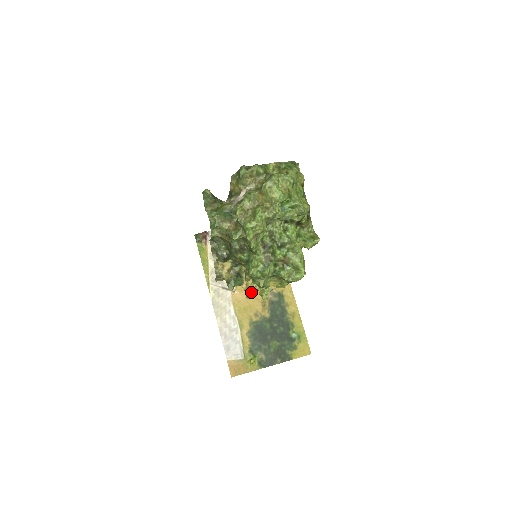
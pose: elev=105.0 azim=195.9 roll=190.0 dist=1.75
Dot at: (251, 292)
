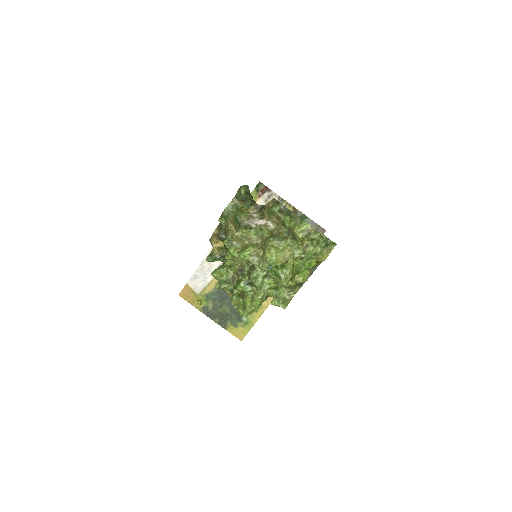
Dot at: occluded
